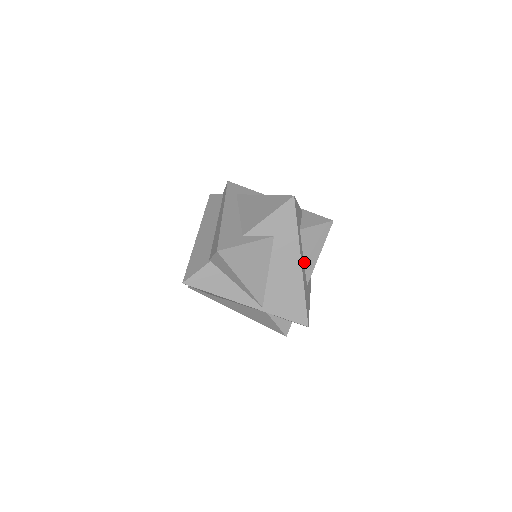
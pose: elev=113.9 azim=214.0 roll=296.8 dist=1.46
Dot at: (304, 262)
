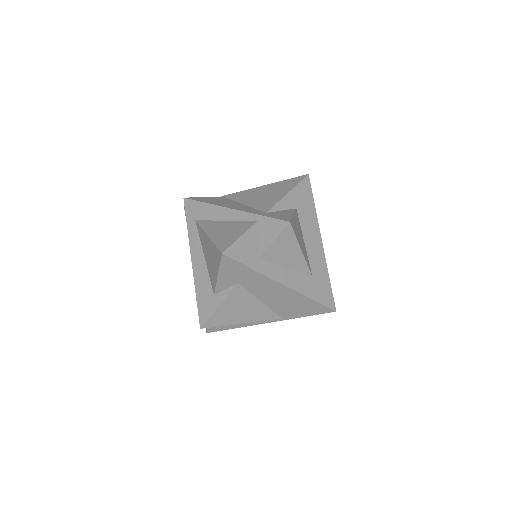
Dot at: (291, 269)
